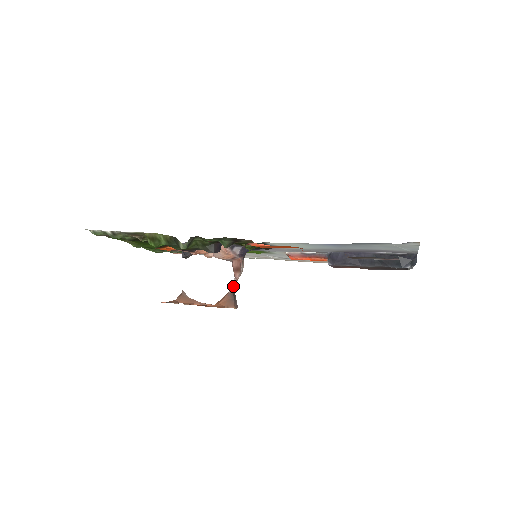
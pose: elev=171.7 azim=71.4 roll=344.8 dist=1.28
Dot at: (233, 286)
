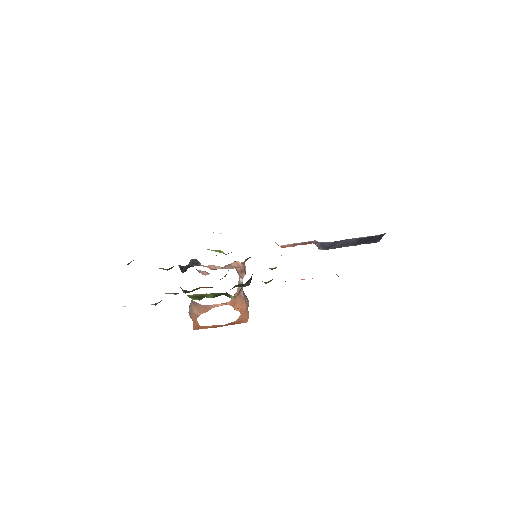
Dot at: occluded
